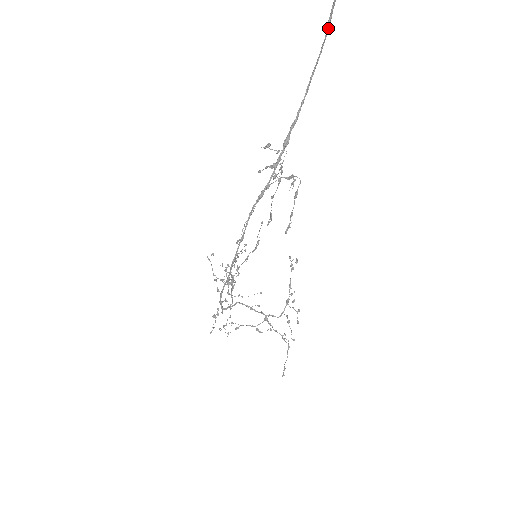
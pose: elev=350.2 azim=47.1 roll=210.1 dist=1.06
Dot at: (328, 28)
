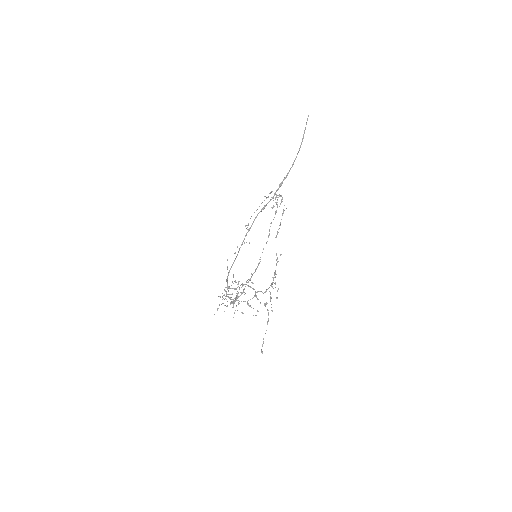
Dot at: (303, 138)
